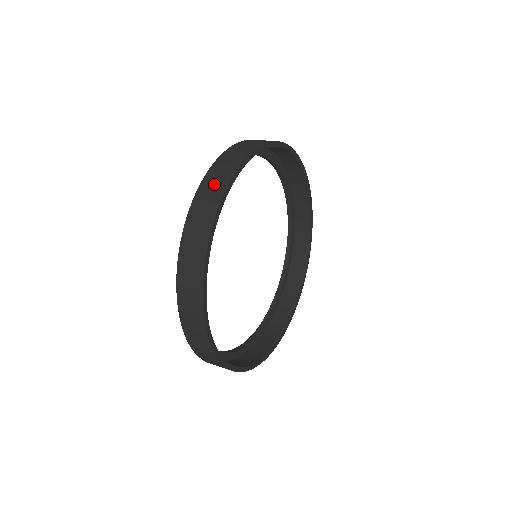
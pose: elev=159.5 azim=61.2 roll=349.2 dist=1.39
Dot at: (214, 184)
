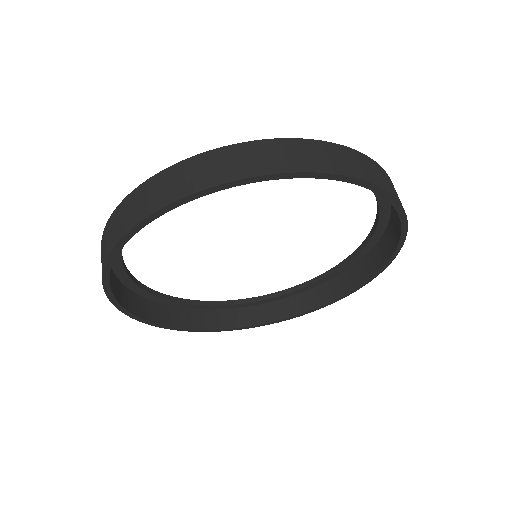
Dot at: (101, 256)
